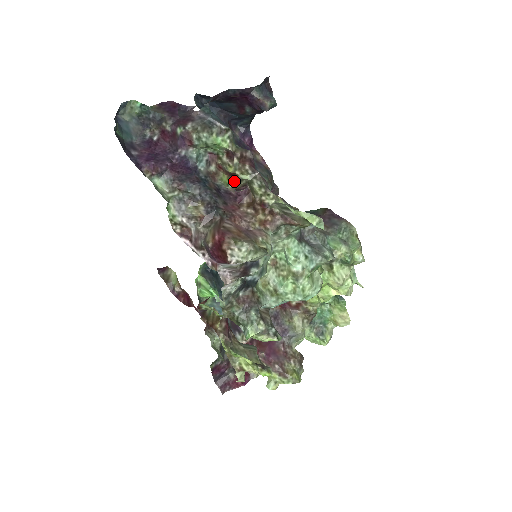
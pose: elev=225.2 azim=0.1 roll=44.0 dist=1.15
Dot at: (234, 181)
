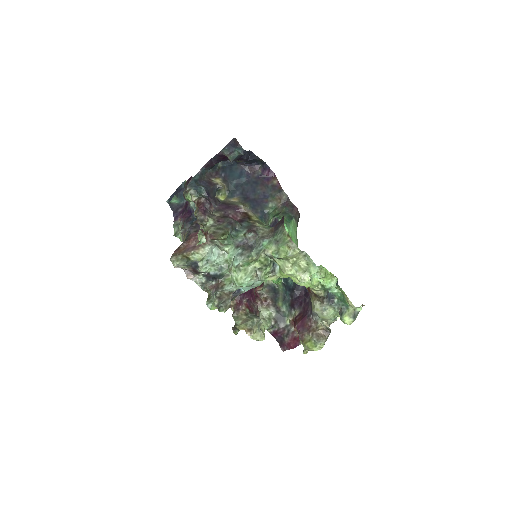
Dot at: occluded
